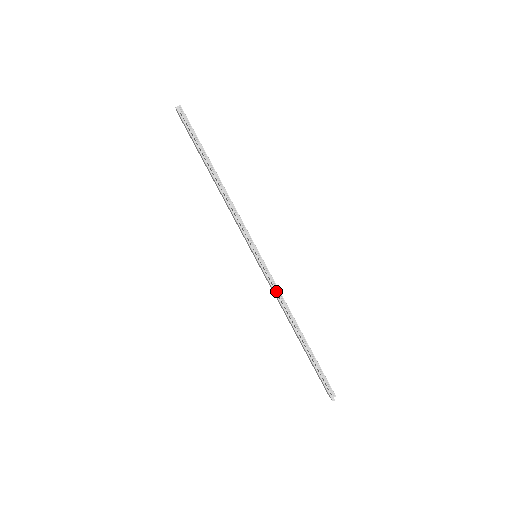
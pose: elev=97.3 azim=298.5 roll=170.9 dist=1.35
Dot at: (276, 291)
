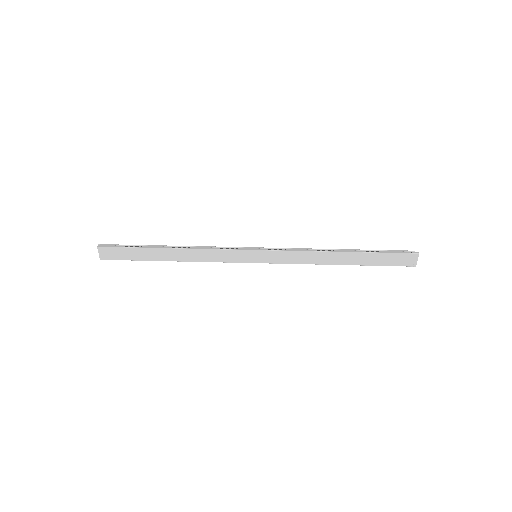
Dot at: (295, 250)
